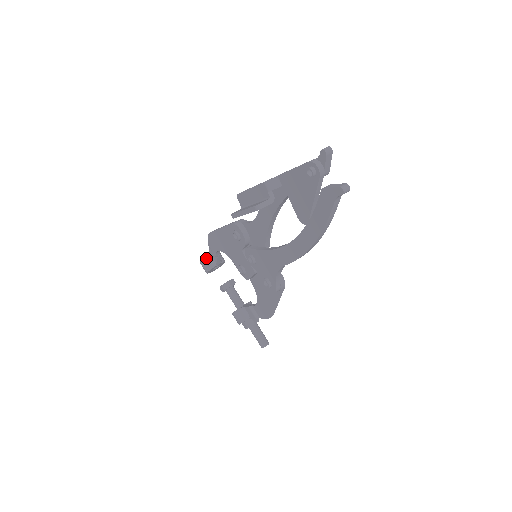
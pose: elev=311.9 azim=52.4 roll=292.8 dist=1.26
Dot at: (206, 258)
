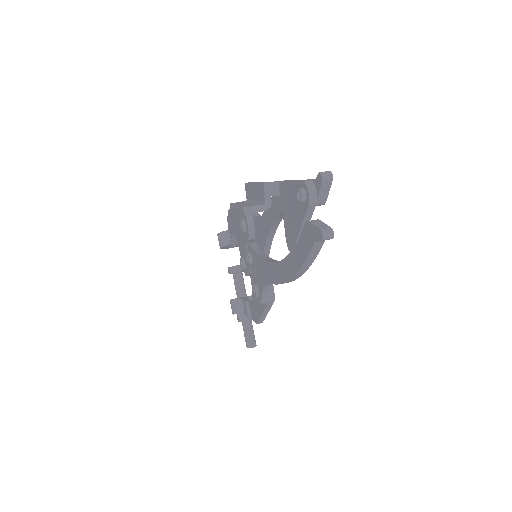
Dot at: (223, 233)
